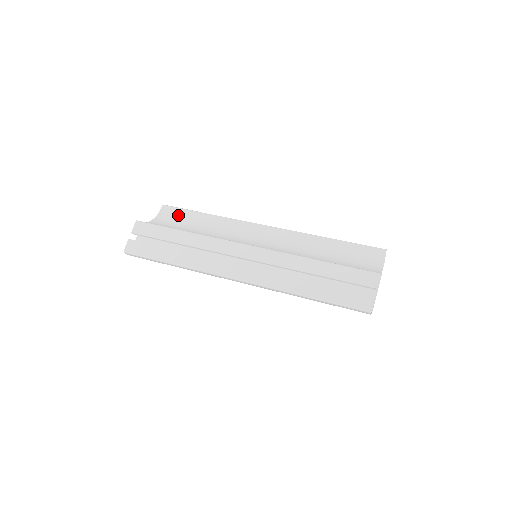
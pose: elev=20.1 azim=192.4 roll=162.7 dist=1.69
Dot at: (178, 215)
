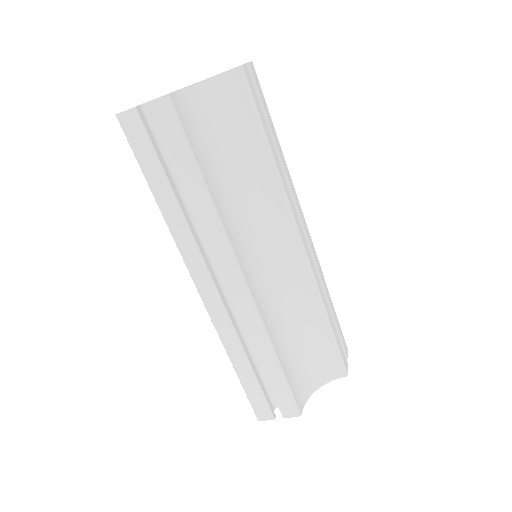
Dot at: (240, 110)
